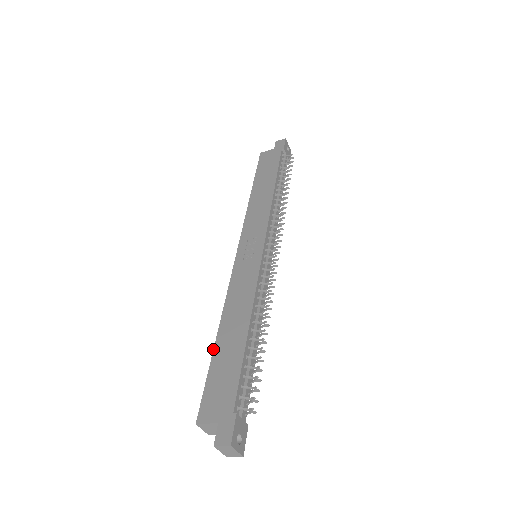
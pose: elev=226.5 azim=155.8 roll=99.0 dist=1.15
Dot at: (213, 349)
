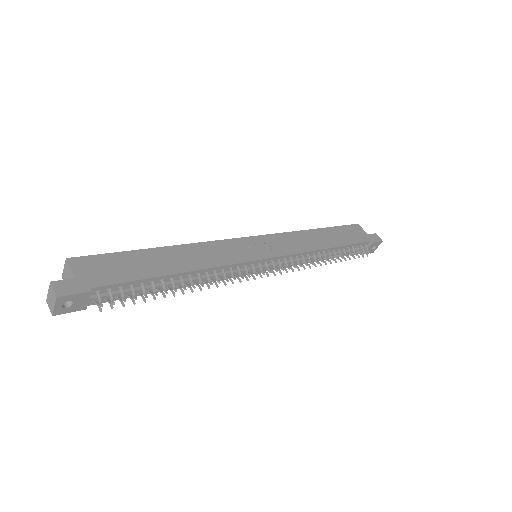
Dot at: occluded
